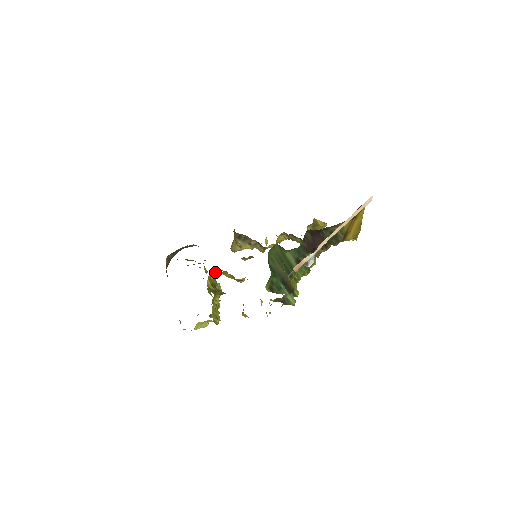
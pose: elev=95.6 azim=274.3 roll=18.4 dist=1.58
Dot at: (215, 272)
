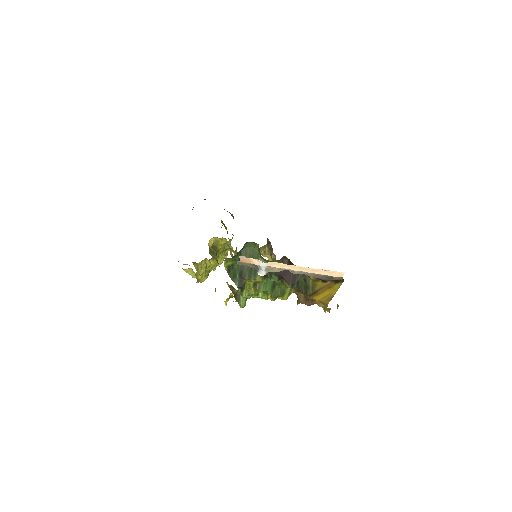
Dot at: (225, 242)
